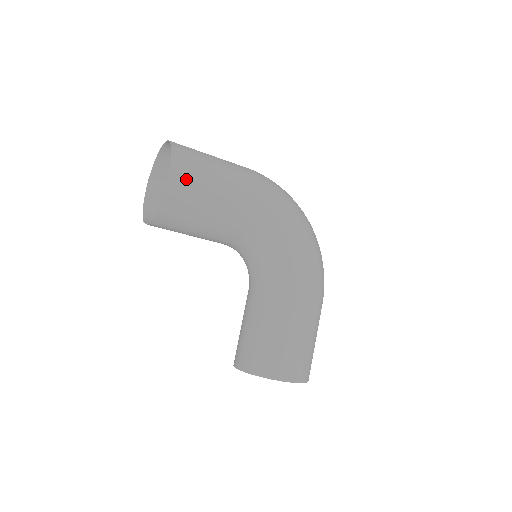
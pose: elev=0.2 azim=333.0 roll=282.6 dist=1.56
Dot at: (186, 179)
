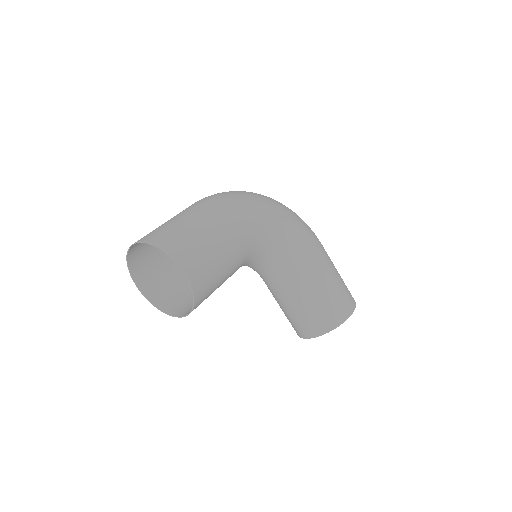
Dot at: (194, 260)
